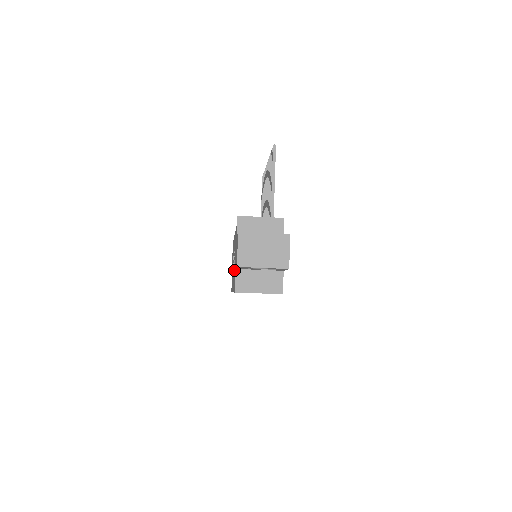
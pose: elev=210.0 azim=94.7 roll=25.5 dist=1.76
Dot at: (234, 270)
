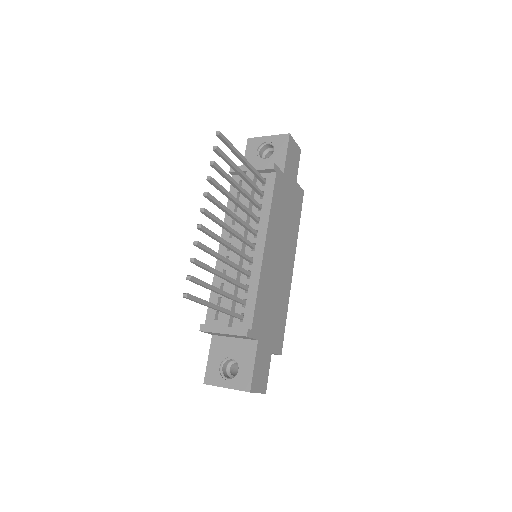
Dot at: occluded
